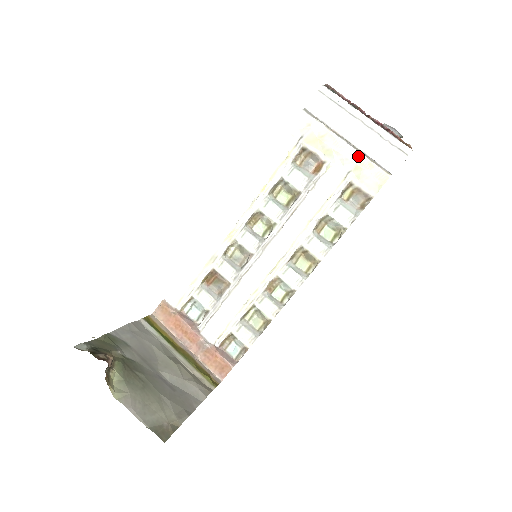
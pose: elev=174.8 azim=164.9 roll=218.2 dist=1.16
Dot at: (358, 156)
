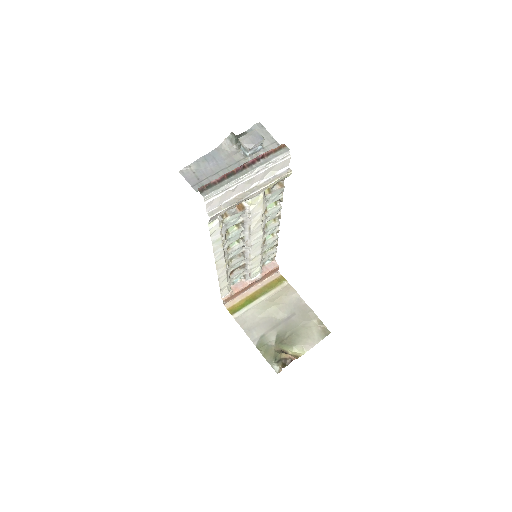
Dot at: (265, 188)
